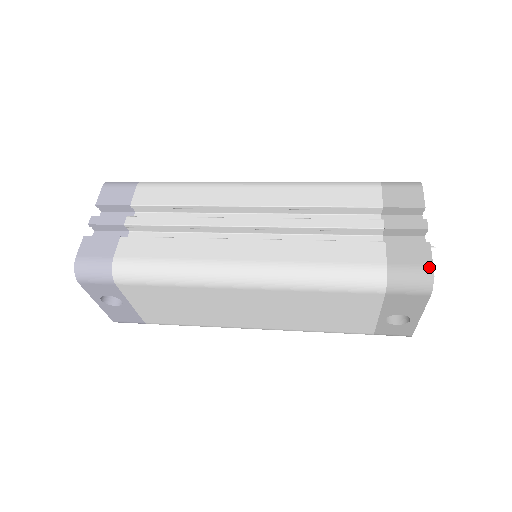
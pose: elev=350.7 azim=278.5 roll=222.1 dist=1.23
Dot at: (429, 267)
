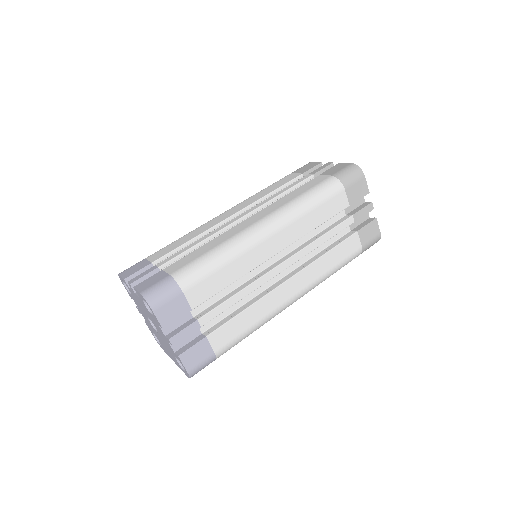
Dot at: (379, 235)
